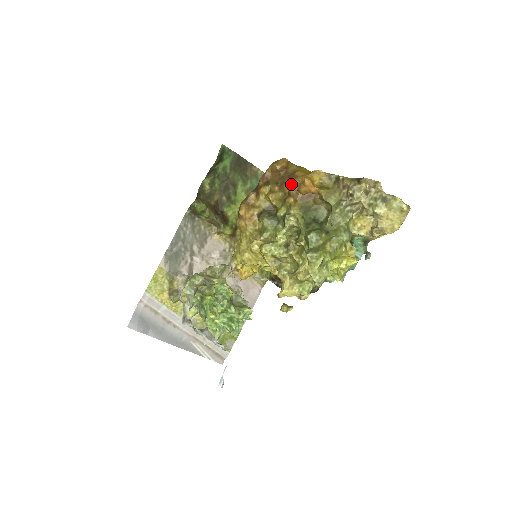
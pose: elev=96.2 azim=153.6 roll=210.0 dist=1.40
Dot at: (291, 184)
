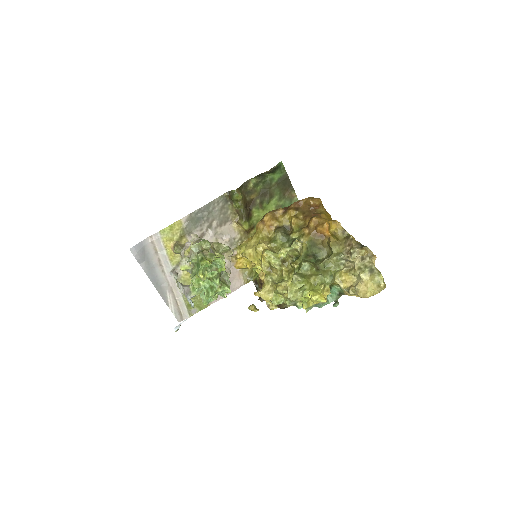
Dot at: (313, 220)
